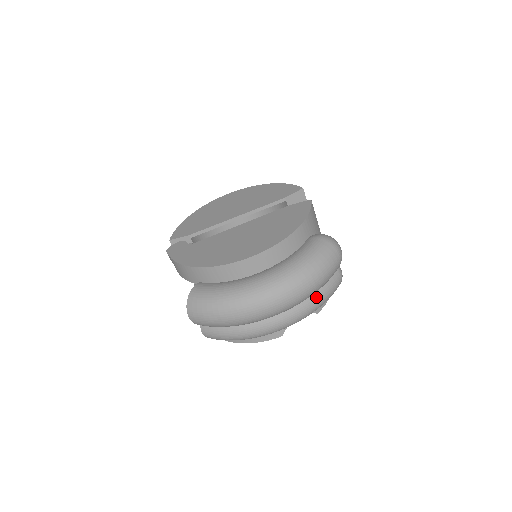
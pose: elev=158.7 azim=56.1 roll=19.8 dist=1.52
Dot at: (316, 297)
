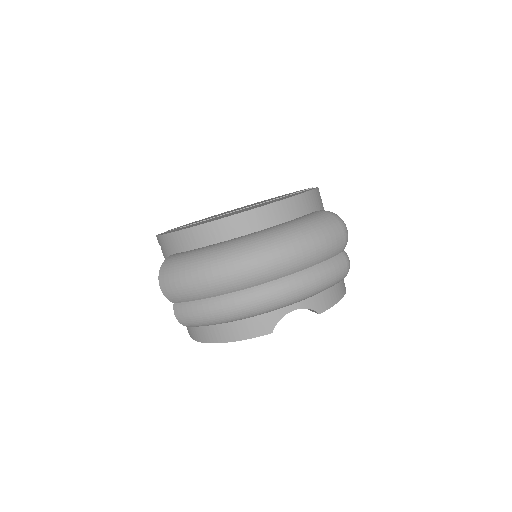
Dot at: (312, 272)
